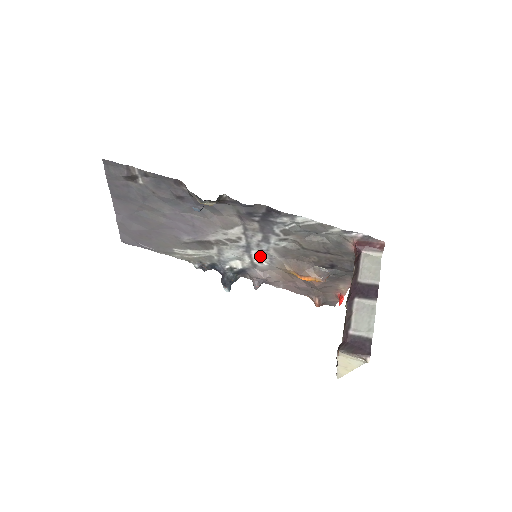
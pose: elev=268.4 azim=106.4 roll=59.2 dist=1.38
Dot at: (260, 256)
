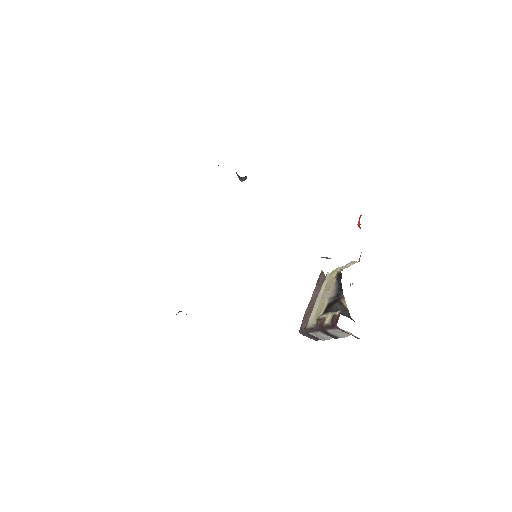
Dot at: occluded
